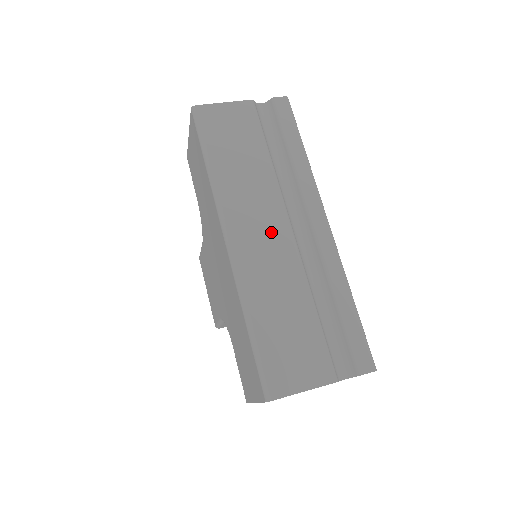
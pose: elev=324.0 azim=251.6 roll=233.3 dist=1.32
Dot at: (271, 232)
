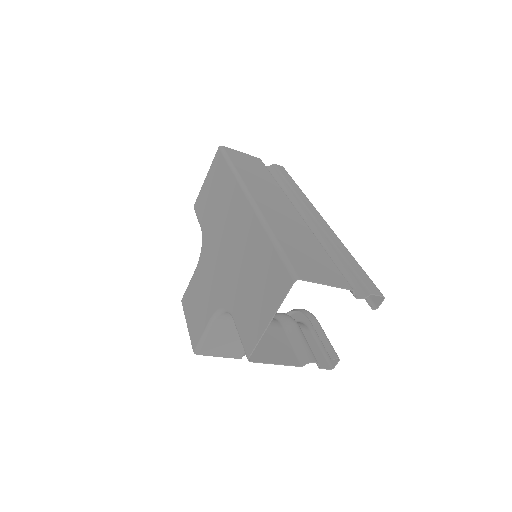
Dot at: (283, 206)
